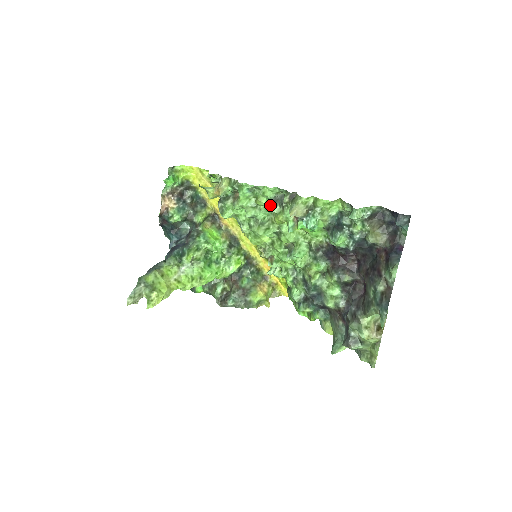
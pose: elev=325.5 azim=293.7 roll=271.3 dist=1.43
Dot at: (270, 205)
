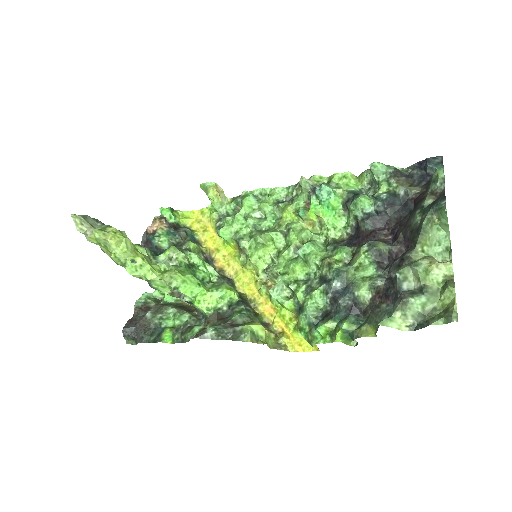
Dot at: (277, 204)
